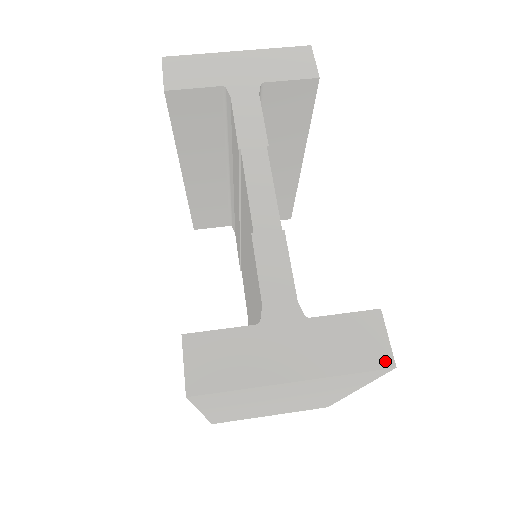
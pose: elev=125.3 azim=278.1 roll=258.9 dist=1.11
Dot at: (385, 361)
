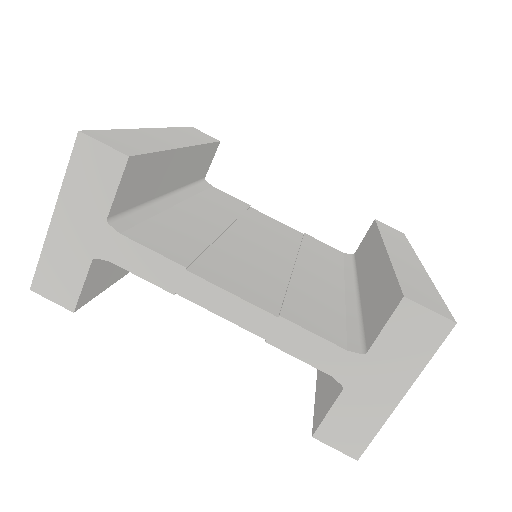
Dot at: (445, 327)
